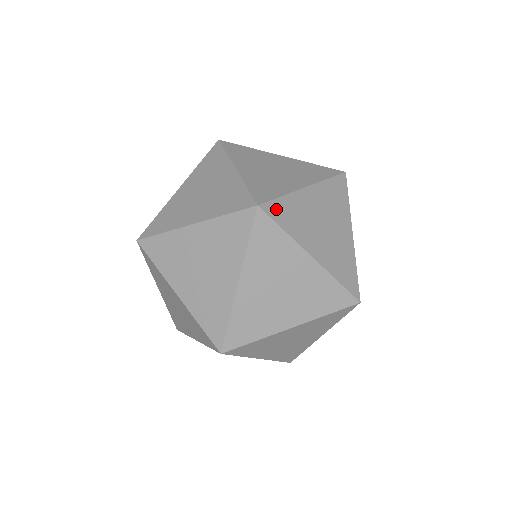
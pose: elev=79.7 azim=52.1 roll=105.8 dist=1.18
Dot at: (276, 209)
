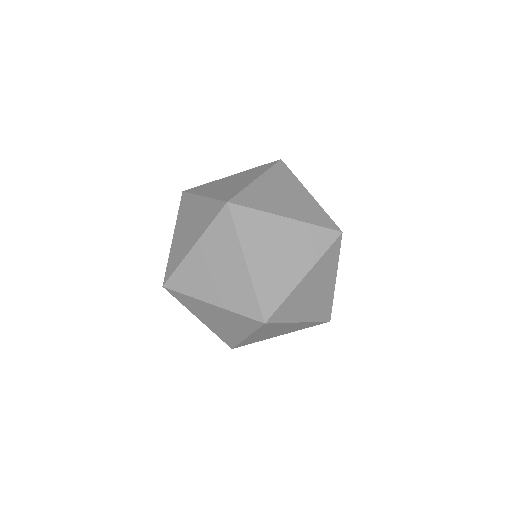
Dot at: (242, 199)
